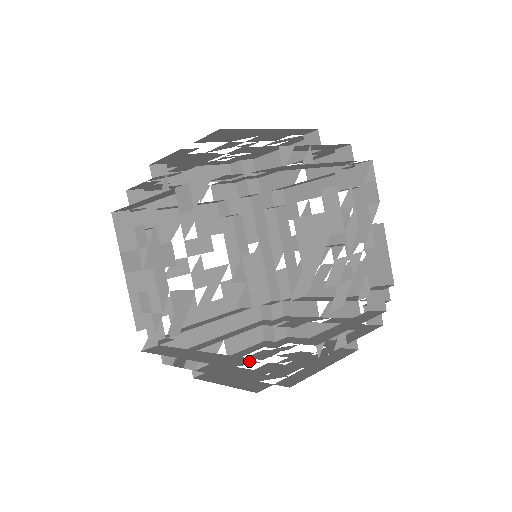
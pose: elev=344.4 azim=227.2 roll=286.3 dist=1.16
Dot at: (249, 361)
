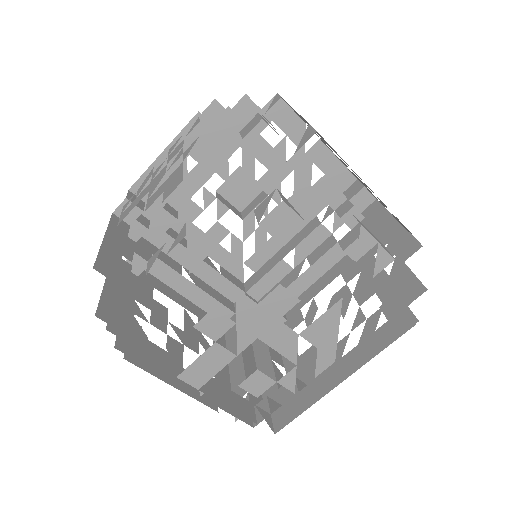
Dot at: occluded
